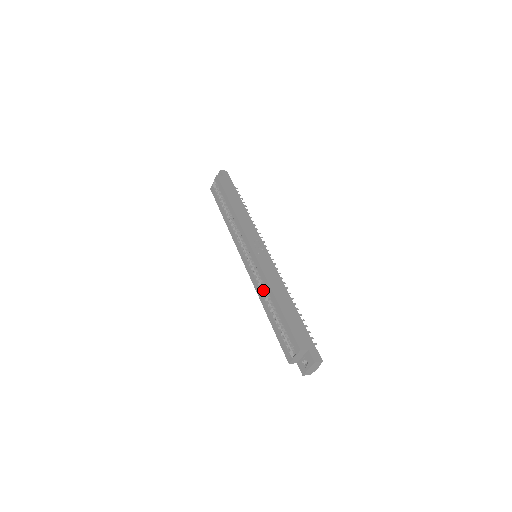
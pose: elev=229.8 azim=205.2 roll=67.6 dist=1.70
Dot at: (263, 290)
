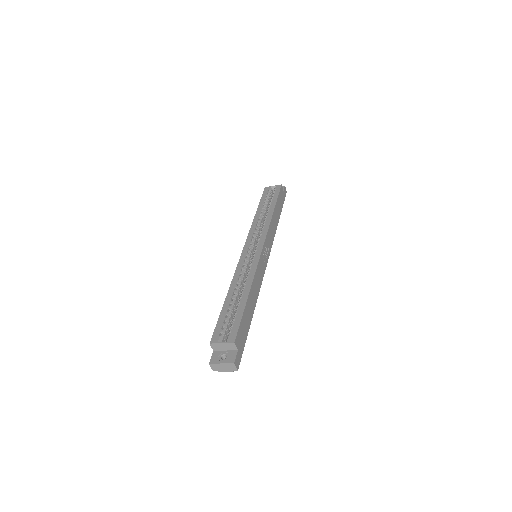
Dot at: (241, 279)
